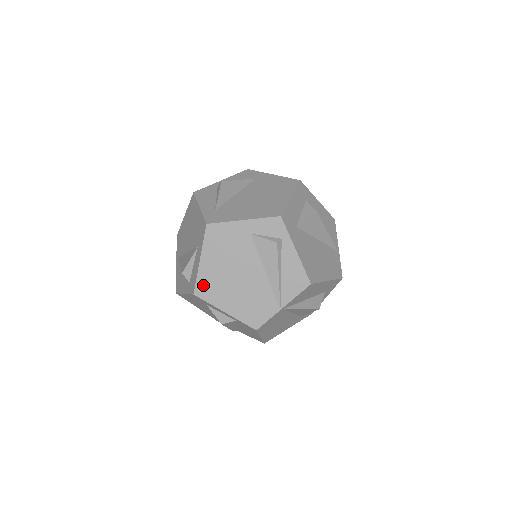
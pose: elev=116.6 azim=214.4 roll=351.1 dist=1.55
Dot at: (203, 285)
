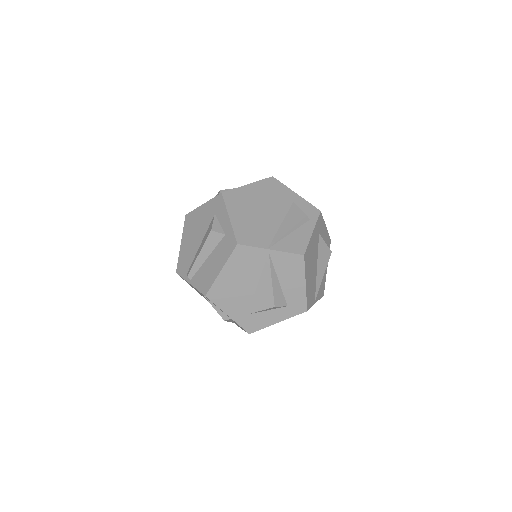
Dot at: (234, 194)
